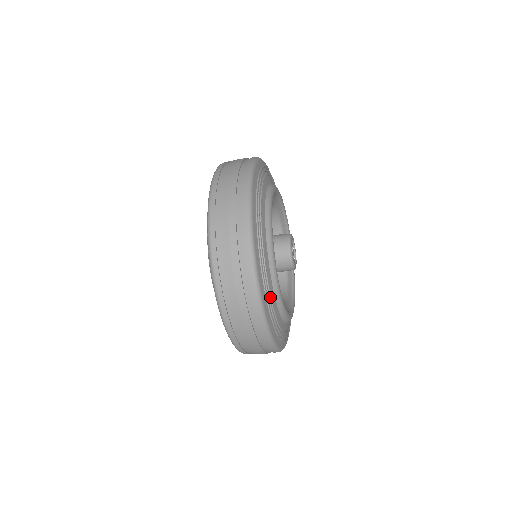
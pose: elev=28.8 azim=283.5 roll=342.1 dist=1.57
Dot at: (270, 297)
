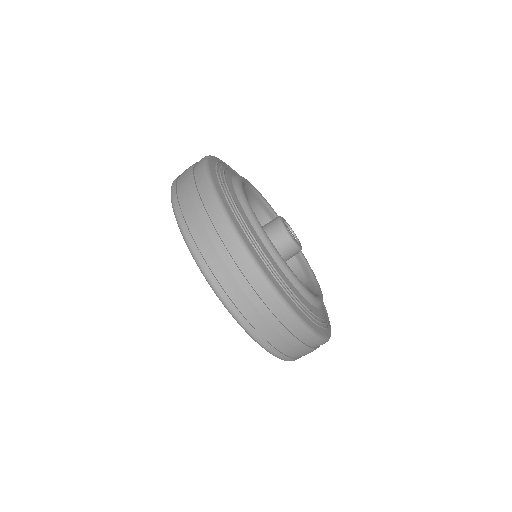
Dot at: (268, 260)
